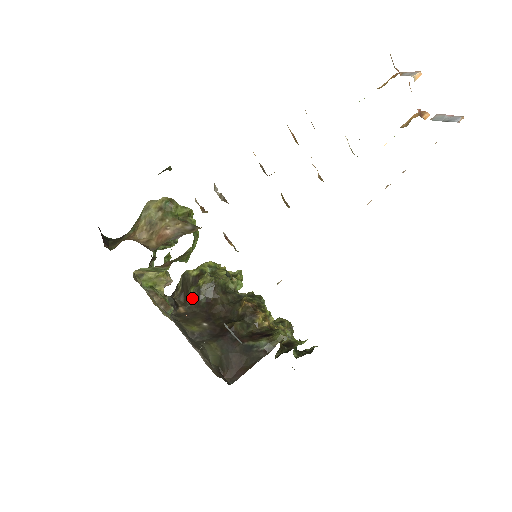
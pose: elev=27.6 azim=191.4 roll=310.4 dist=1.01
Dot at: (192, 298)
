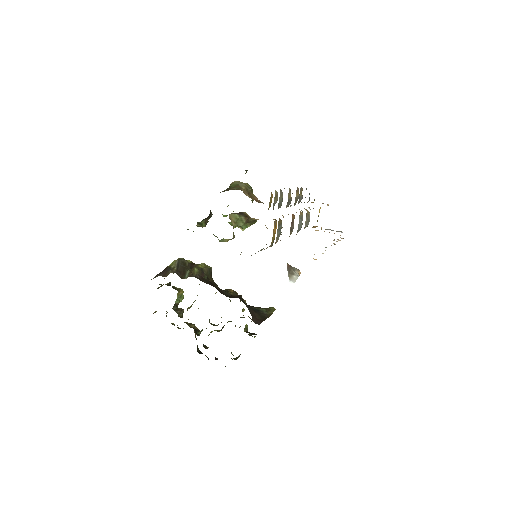
Dot at: (198, 273)
